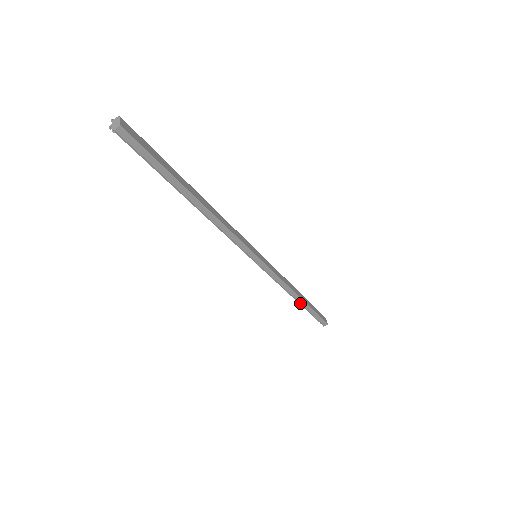
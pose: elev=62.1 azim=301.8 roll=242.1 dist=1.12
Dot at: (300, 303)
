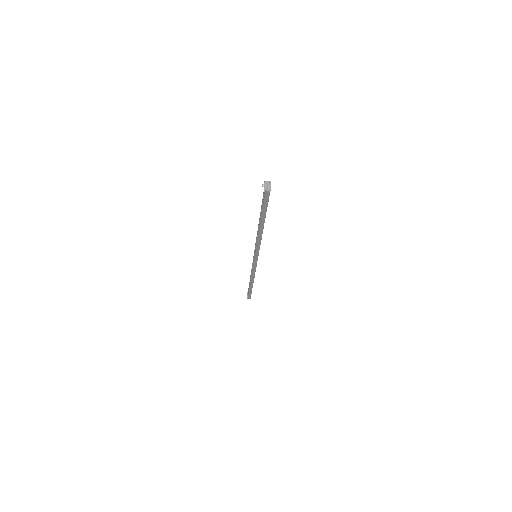
Dot at: (250, 284)
